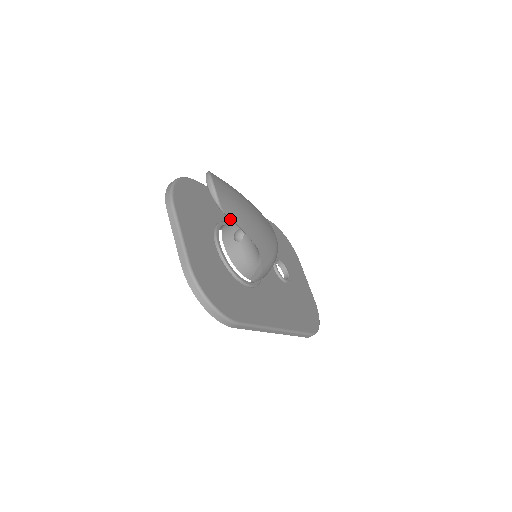
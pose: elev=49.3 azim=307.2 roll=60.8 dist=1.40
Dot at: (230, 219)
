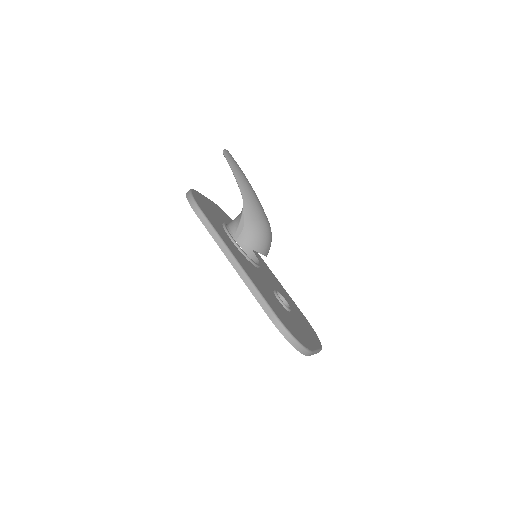
Dot at: (256, 255)
